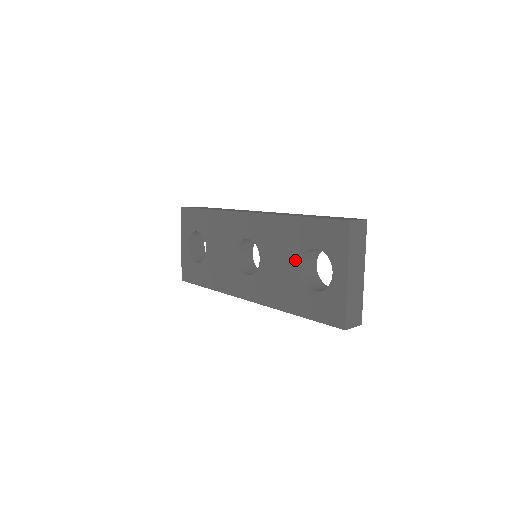
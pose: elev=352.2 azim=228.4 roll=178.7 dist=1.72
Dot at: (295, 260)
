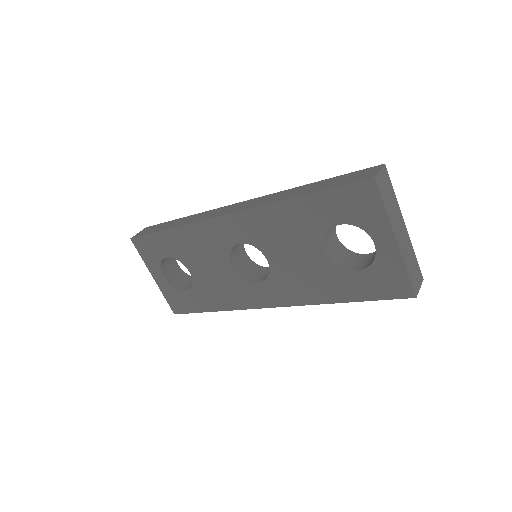
Dot at: (316, 246)
